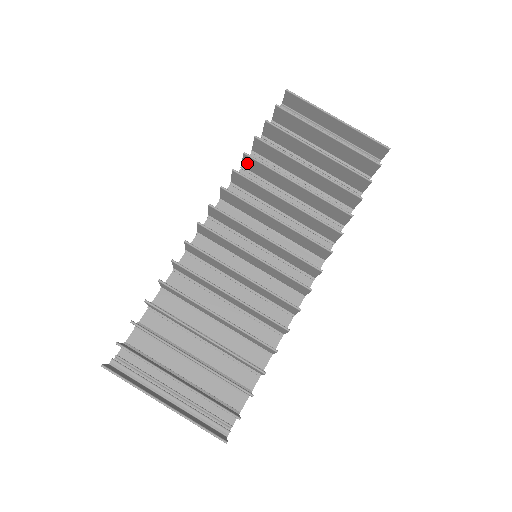
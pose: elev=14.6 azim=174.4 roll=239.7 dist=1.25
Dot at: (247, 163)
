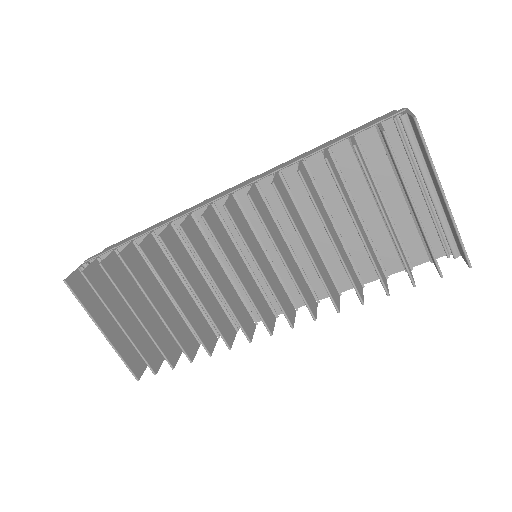
Dot at: occluded
